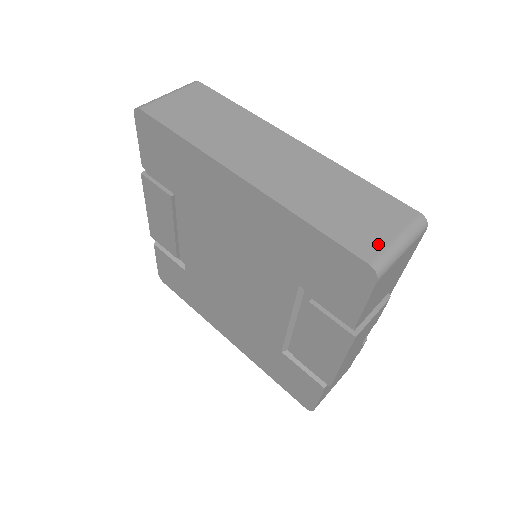
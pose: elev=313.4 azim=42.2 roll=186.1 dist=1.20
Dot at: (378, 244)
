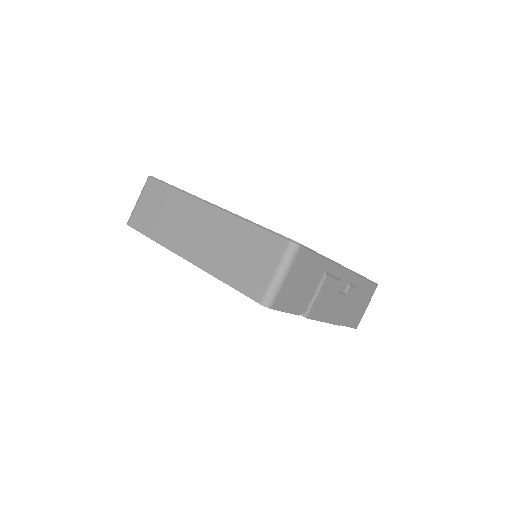
Dot at: (263, 284)
